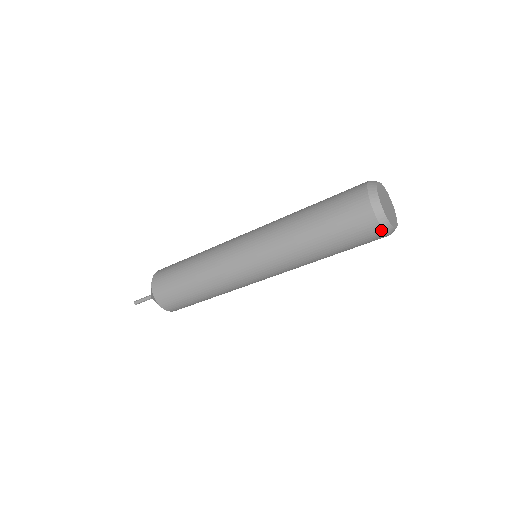
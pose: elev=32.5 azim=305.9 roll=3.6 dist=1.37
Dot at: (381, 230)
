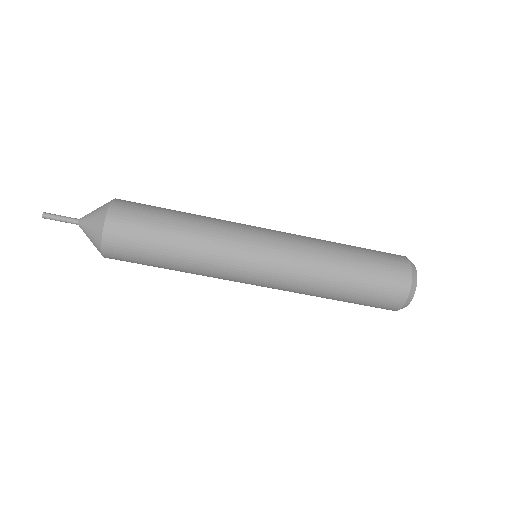
Dot at: (398, 308)
